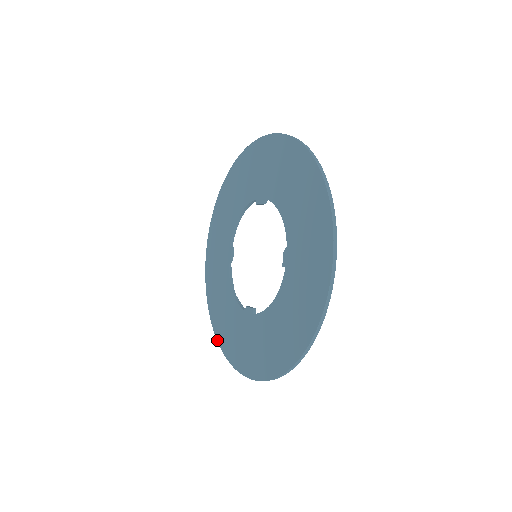
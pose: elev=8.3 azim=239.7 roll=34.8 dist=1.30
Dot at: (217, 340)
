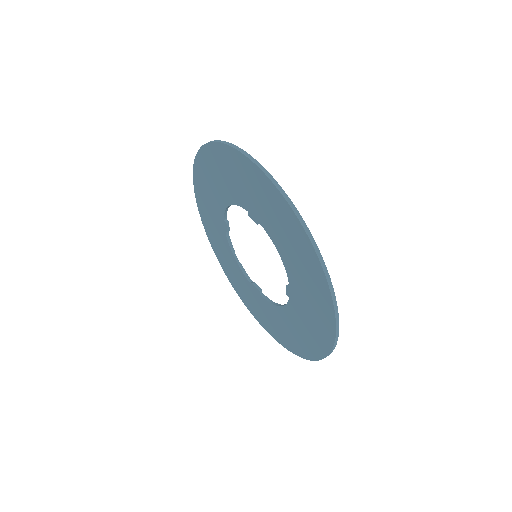
Dot at: occluded
